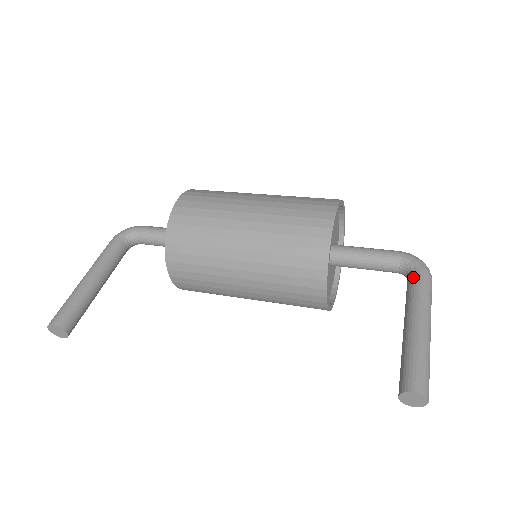
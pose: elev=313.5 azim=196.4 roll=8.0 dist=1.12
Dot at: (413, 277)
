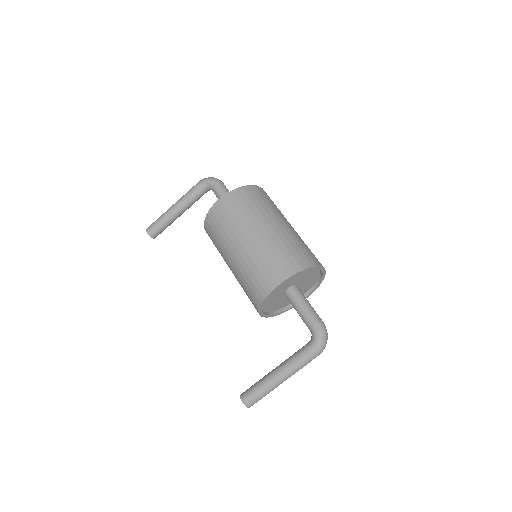
Dot at: (306, 347)
